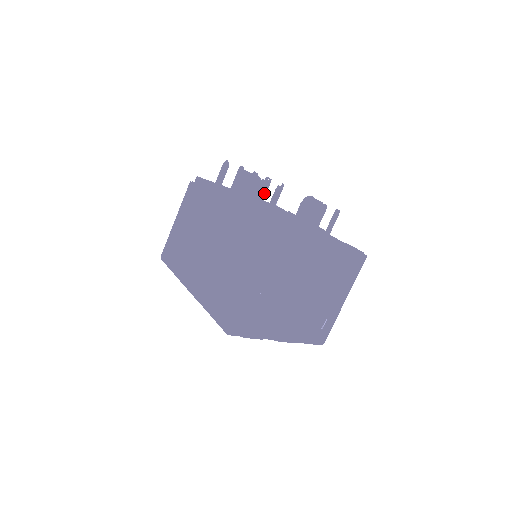
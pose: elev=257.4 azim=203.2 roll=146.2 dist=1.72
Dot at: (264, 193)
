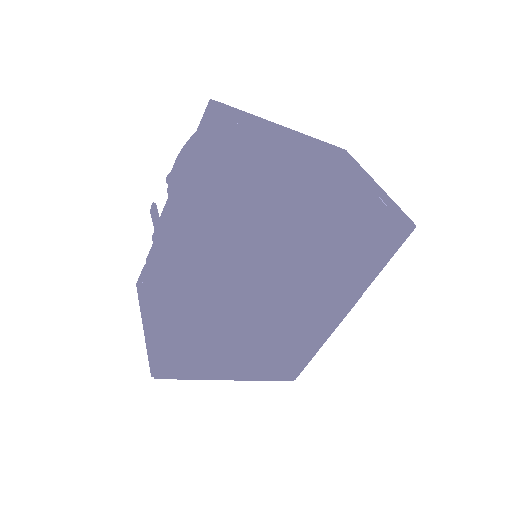
Dot at: occluded
